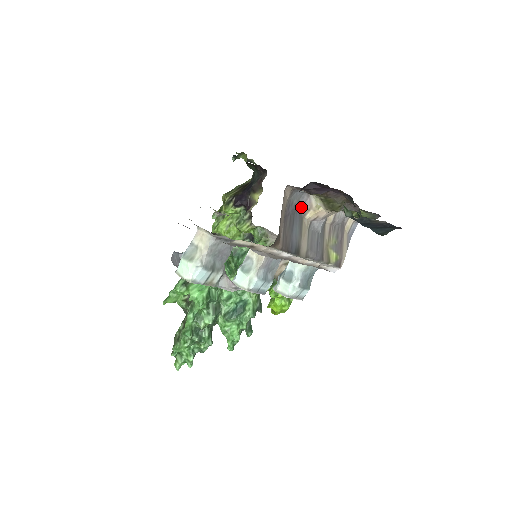
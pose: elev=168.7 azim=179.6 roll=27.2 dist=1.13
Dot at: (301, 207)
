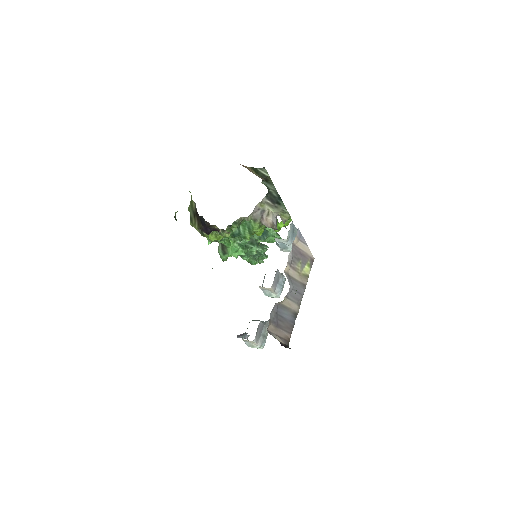
Dot at: (276, 307)
